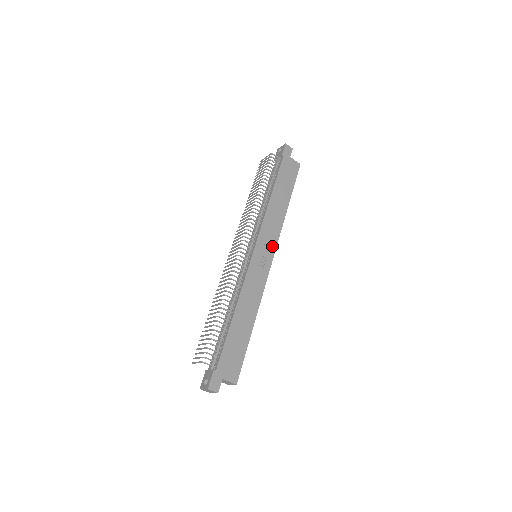
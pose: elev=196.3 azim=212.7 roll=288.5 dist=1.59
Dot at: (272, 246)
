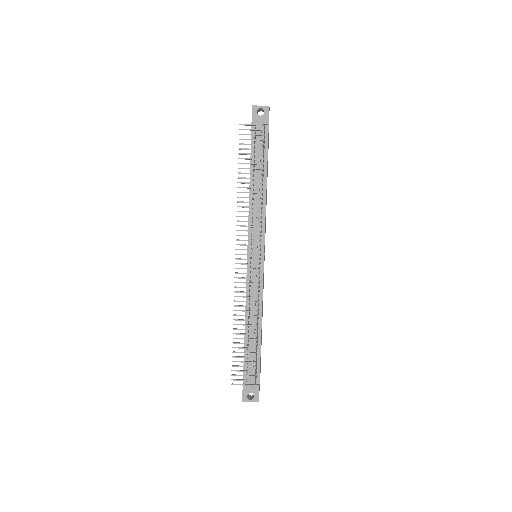
Dot at: occluded
